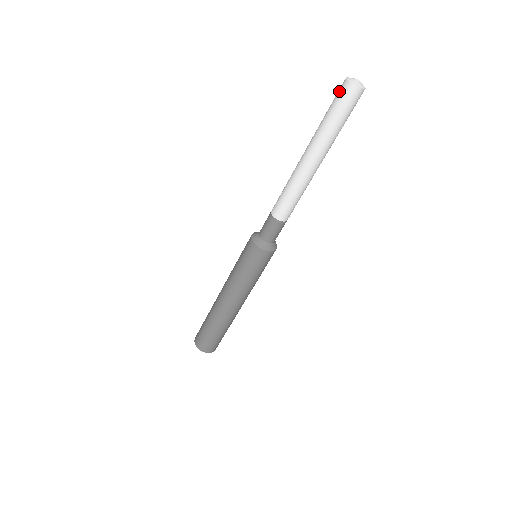
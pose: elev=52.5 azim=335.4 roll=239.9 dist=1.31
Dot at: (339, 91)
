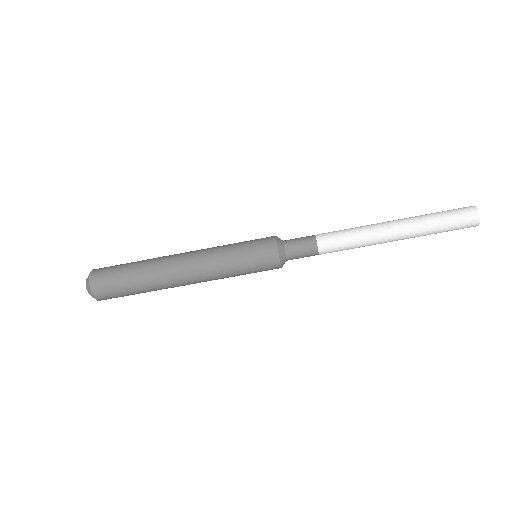
Dot at: (462, 208)
